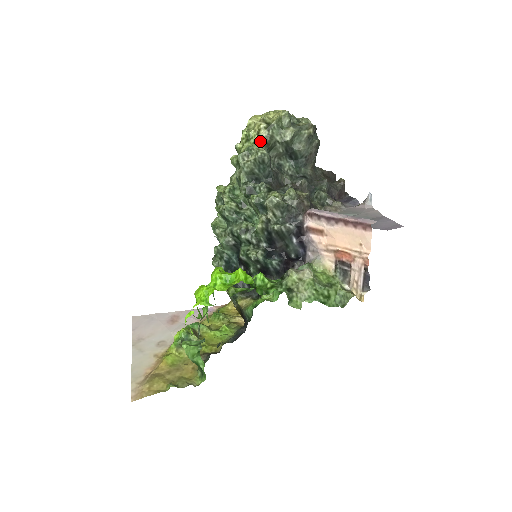
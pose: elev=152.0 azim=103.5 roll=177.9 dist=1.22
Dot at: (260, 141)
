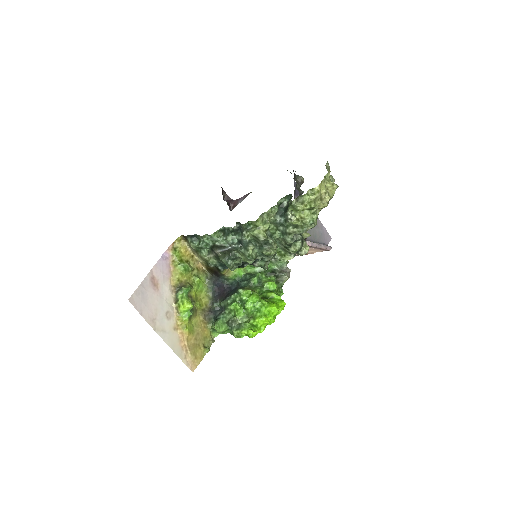
Dot at: occluded
